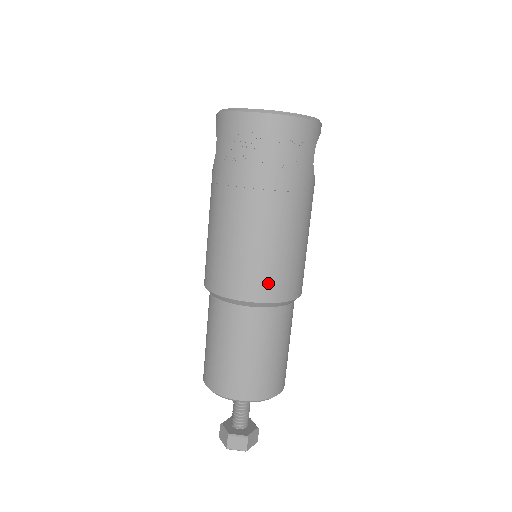
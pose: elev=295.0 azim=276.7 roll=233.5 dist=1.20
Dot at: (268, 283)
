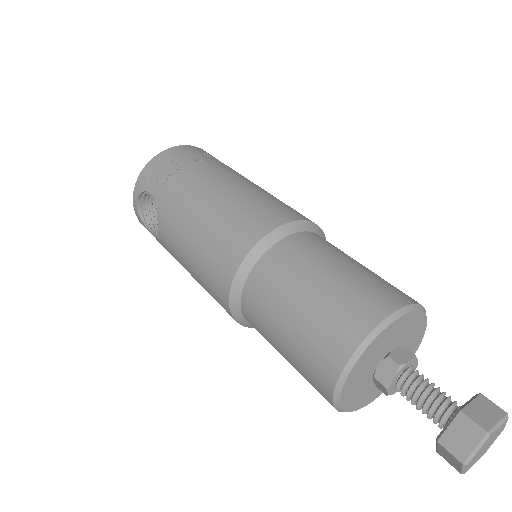
Dot at: (289, 210)
